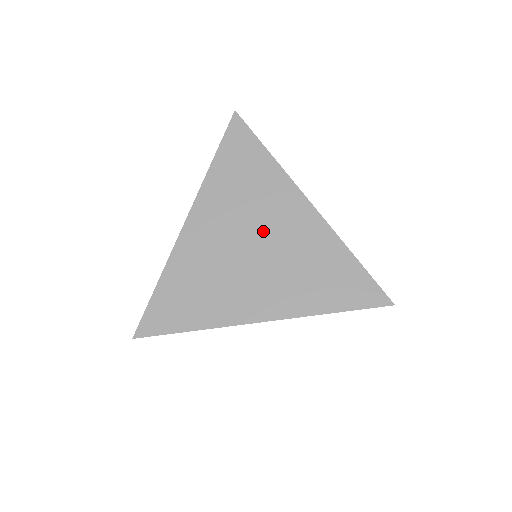
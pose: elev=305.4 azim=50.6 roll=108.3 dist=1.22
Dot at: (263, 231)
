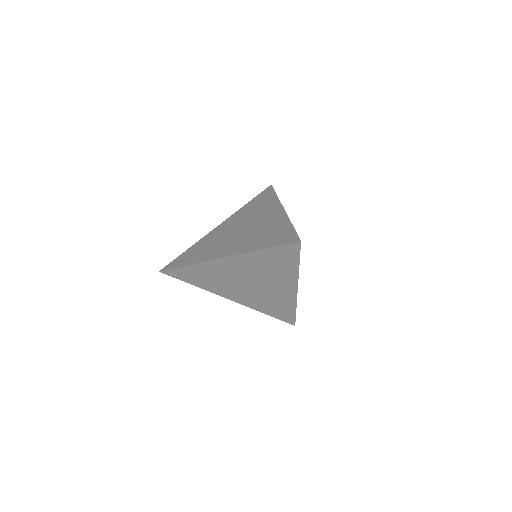
Dot at: (262, 283)
